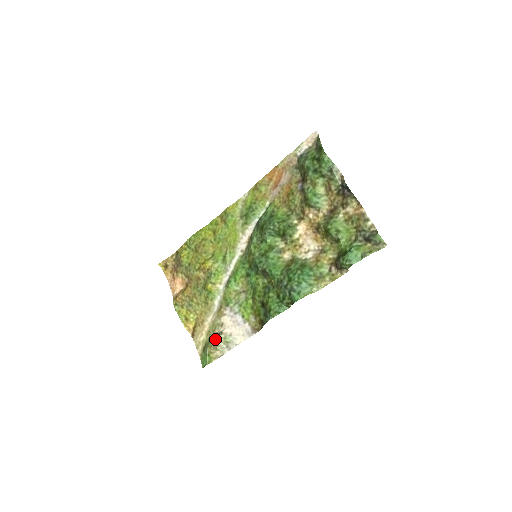
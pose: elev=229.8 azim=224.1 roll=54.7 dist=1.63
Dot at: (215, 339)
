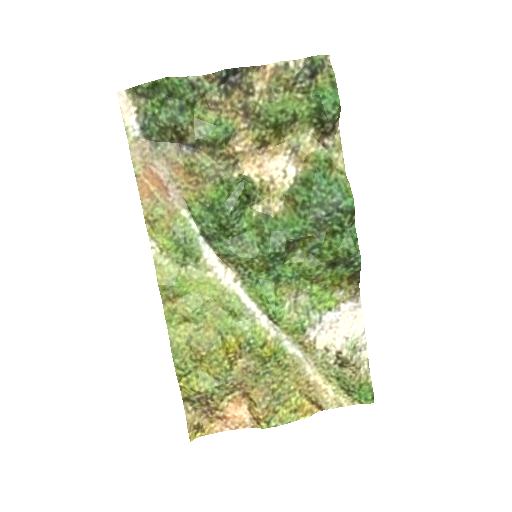
Dot at: (344, 367)
